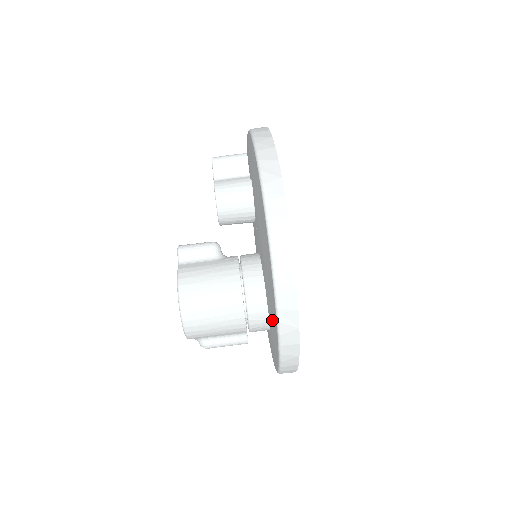
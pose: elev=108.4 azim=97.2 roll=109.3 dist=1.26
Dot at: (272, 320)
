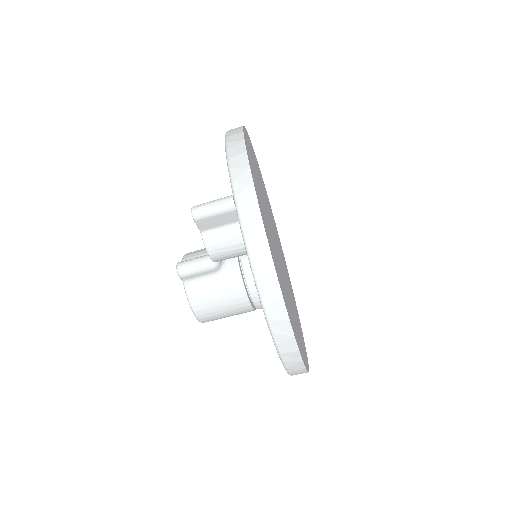
Dot at: occluded
